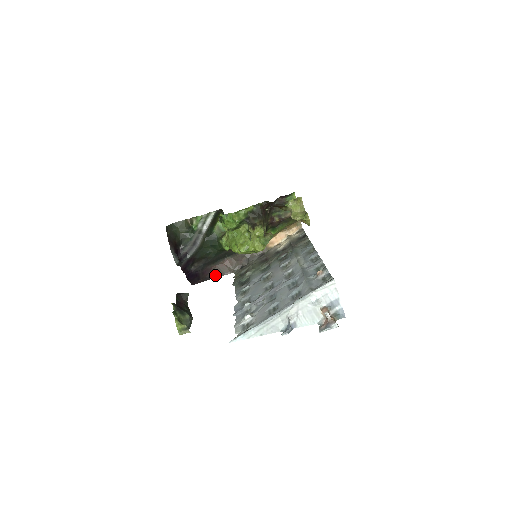
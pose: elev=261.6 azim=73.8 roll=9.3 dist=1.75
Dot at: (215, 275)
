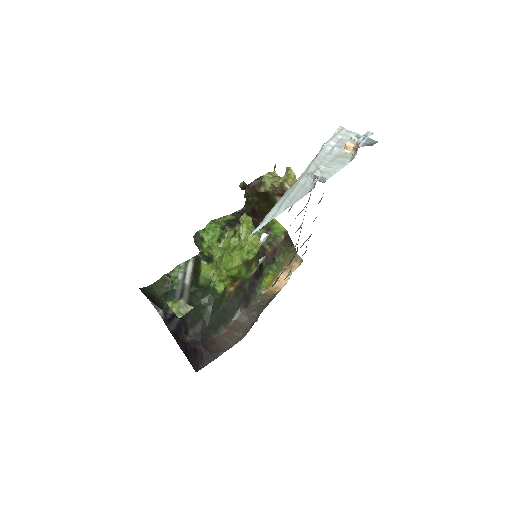
Dot at: (222, 349)
